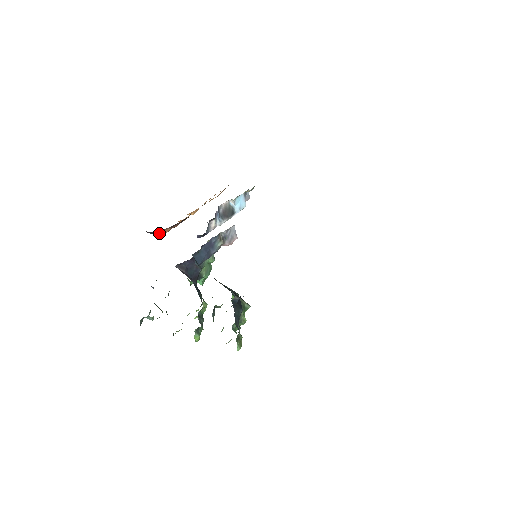
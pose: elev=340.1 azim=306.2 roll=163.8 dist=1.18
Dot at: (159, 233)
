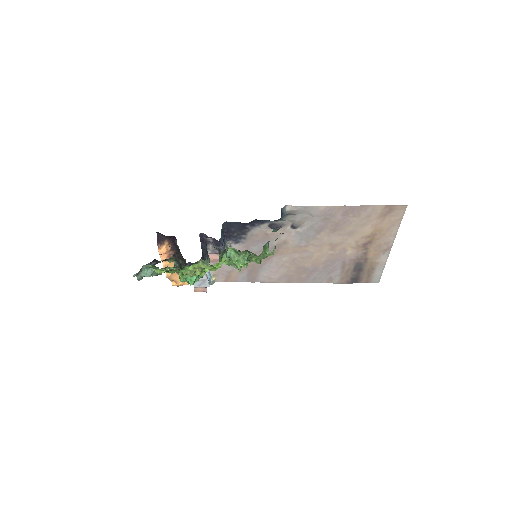
Dot at: (161, 246)
